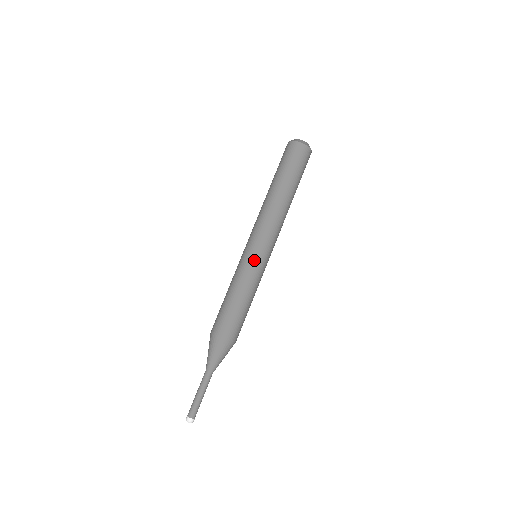
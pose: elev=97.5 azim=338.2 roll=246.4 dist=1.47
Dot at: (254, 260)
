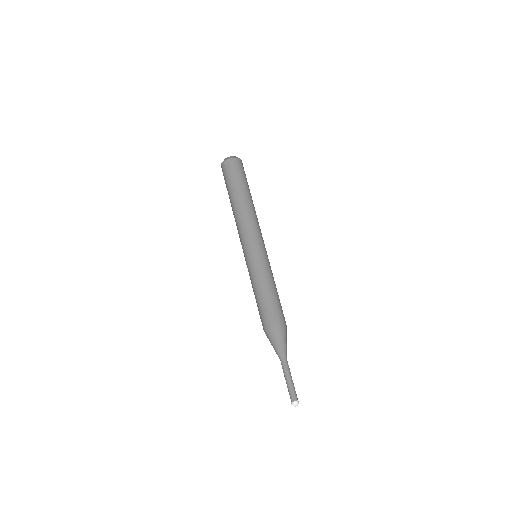
Dot at: (265, 257)
